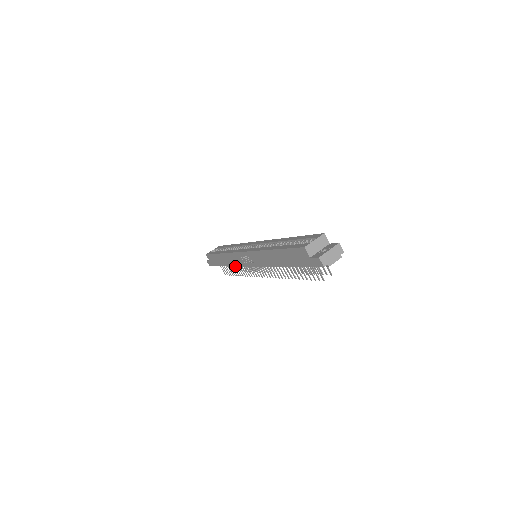
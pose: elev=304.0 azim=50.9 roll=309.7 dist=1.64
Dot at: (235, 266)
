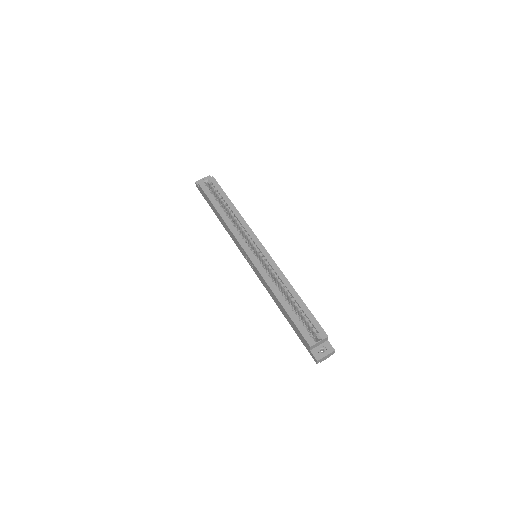
Dot at: (230, 236)
